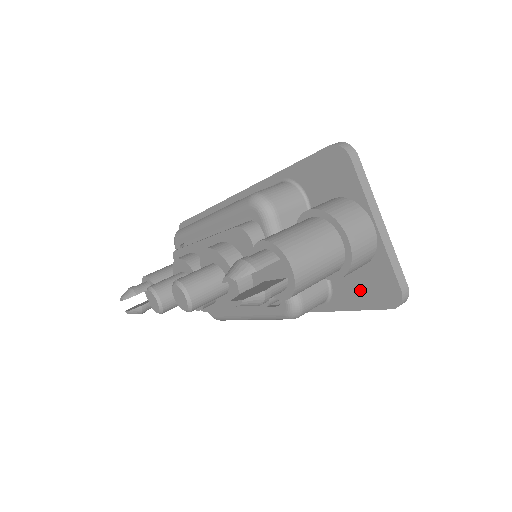
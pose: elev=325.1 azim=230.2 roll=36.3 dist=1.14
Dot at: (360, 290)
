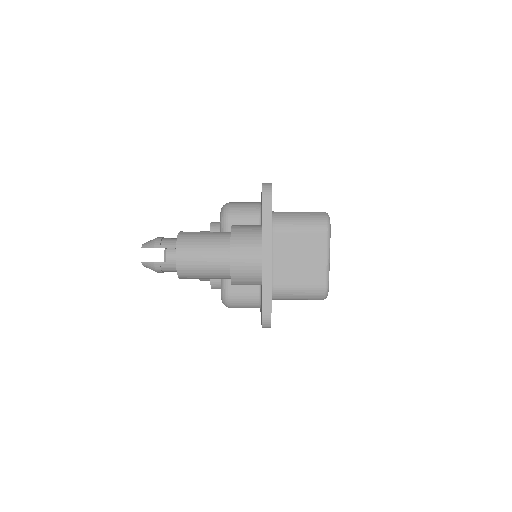
Dot at: (261, 305)
